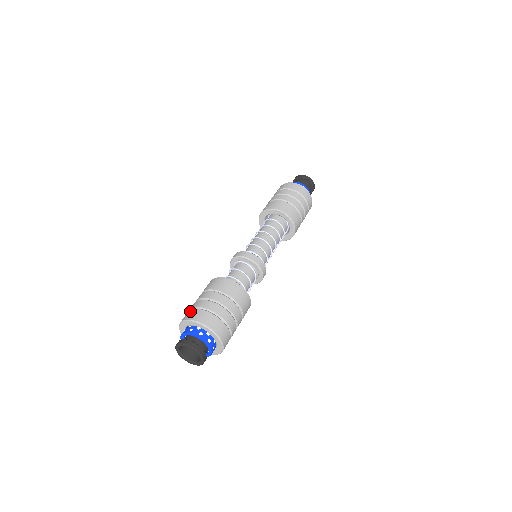
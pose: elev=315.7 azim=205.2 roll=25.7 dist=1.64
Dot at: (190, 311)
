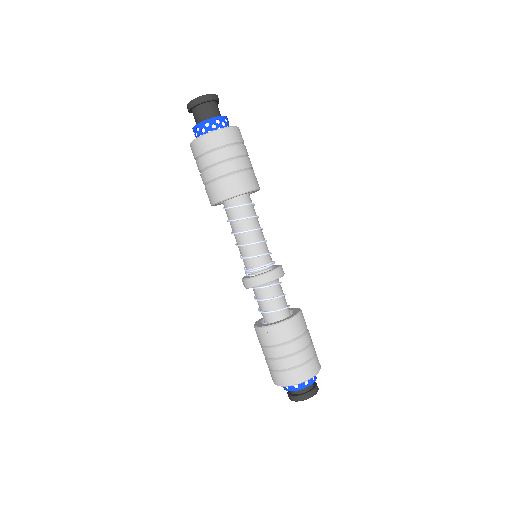
Dot at: occluded
